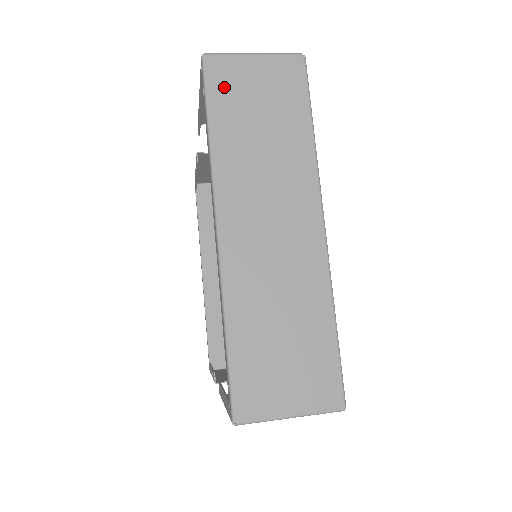
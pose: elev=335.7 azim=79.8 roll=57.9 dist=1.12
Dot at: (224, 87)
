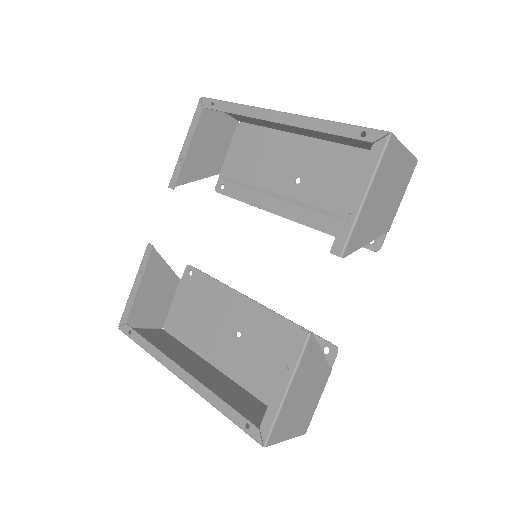
Dot at: occluded
